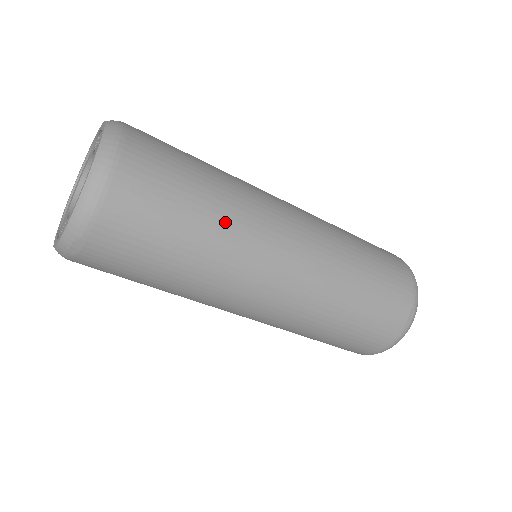
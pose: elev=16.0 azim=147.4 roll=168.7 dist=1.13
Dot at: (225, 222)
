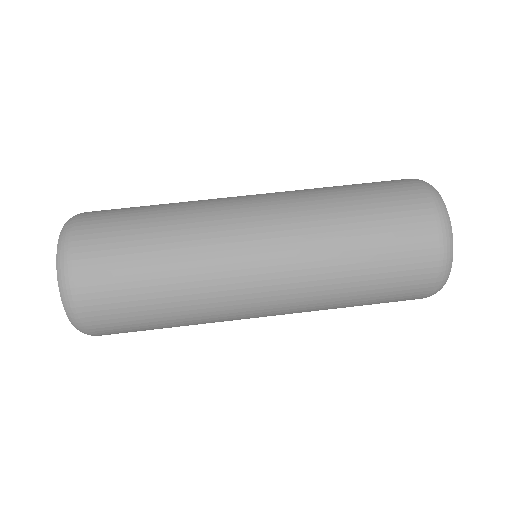
Dot at: (186, 299)
